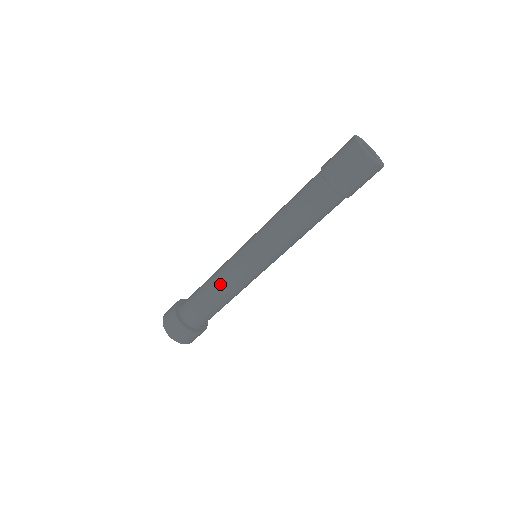
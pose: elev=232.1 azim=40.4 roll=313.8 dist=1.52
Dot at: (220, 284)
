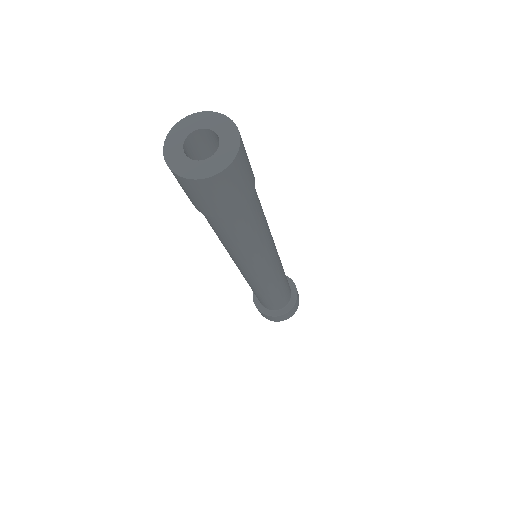
Dot at: (250, 286)
